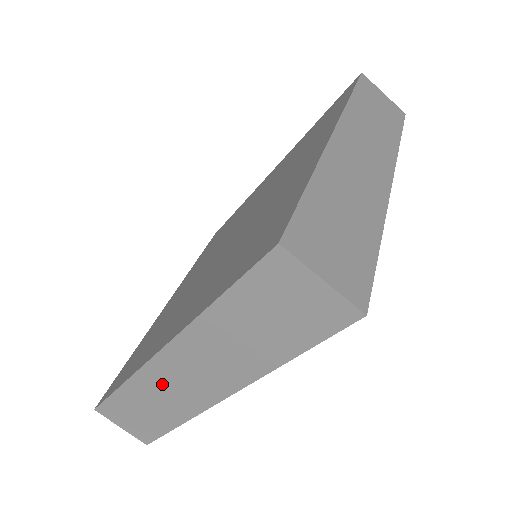
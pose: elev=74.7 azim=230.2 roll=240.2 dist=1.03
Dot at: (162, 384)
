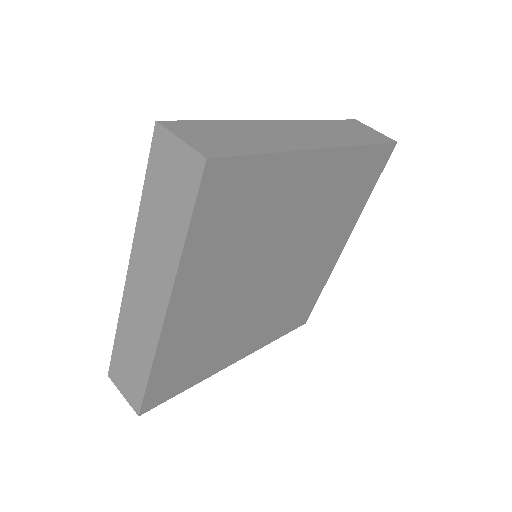
Dot at: (134, 314)
